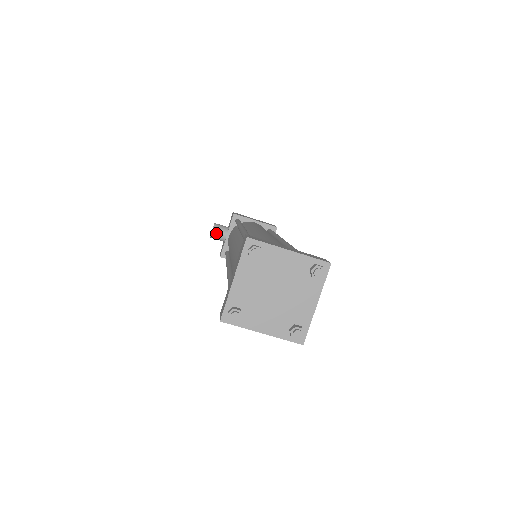
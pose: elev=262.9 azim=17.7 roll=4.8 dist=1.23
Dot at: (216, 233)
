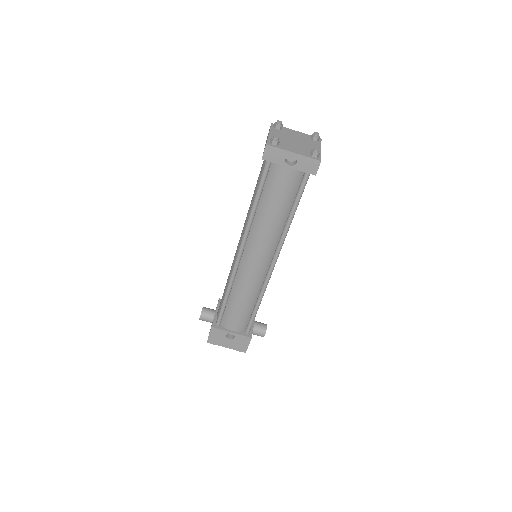
Dot at: (206, 310)
